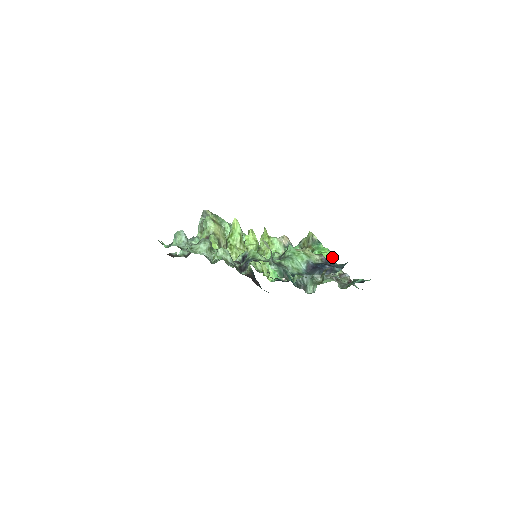
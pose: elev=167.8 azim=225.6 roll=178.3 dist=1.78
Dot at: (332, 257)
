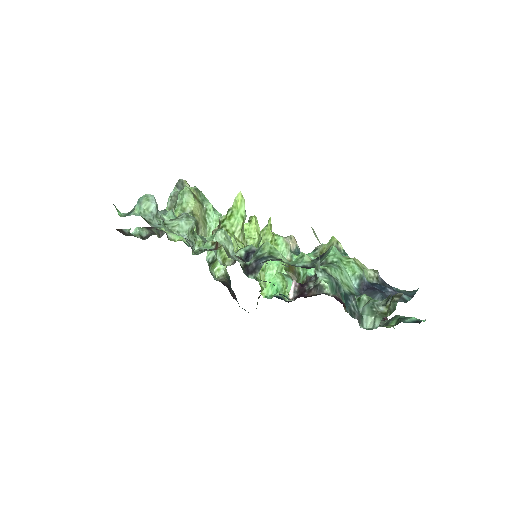
Dot at: occluded
